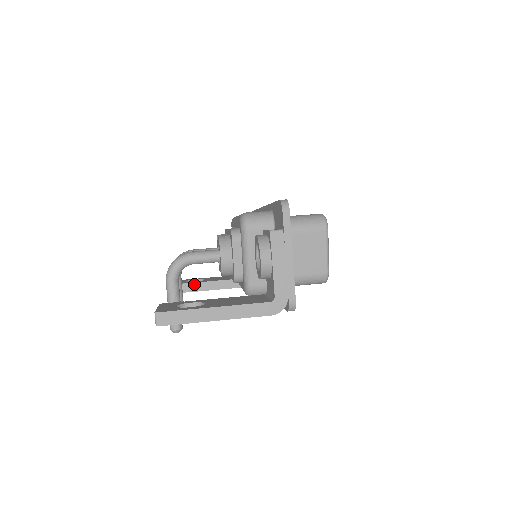
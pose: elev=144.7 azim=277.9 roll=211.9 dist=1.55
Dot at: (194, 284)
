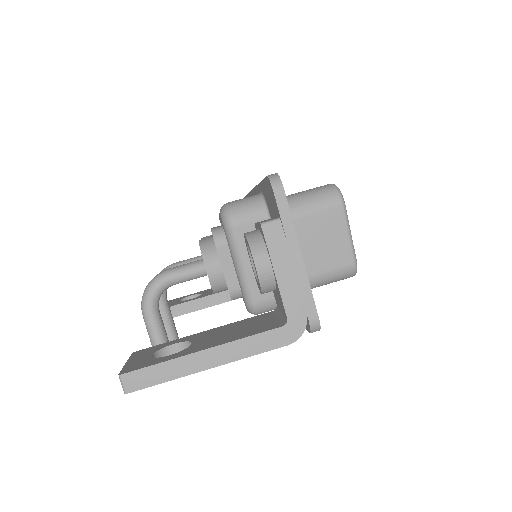
Dot at: (189, 303)
